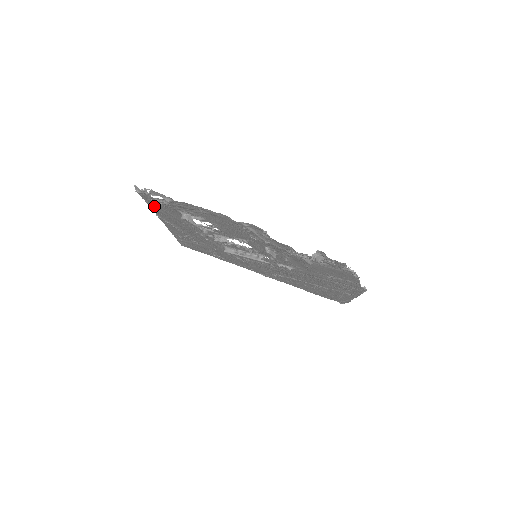
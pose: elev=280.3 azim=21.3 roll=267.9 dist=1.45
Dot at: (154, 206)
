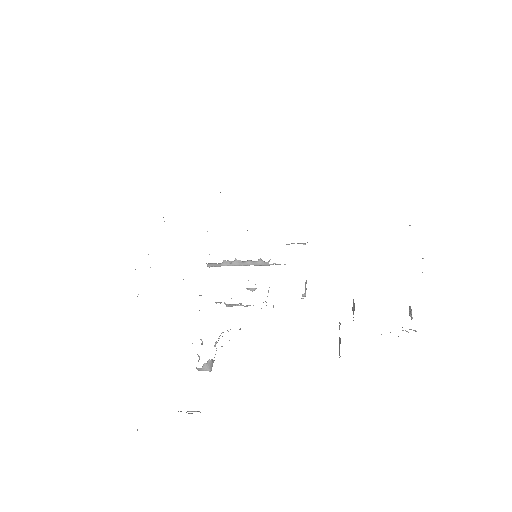
Dot at: occluded
